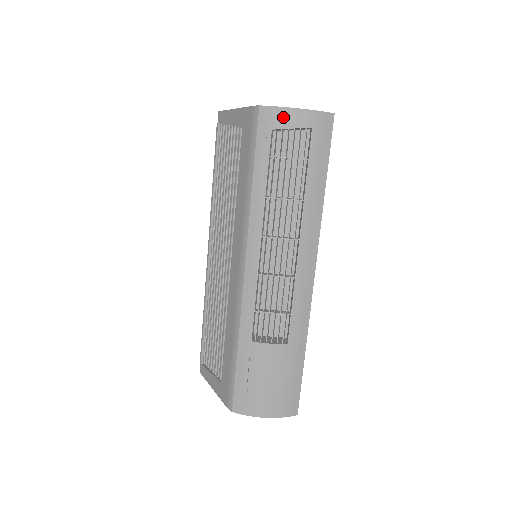
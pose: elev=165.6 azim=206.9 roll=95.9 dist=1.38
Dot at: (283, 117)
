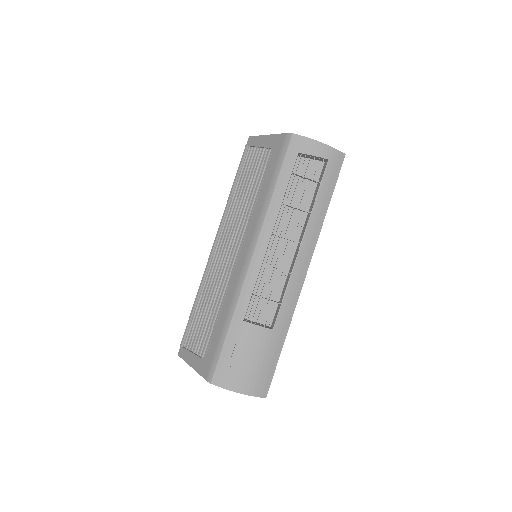
Dot at: (309, 146)
